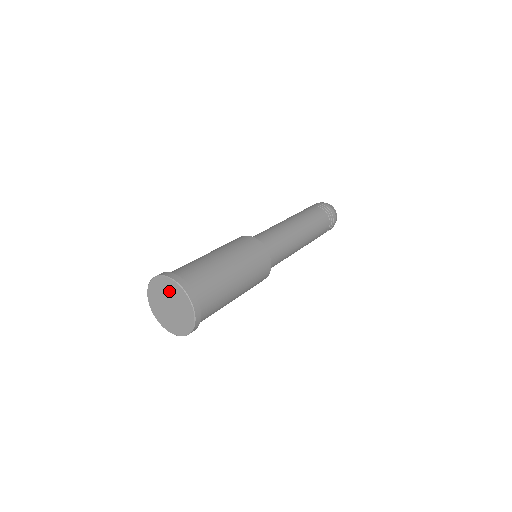
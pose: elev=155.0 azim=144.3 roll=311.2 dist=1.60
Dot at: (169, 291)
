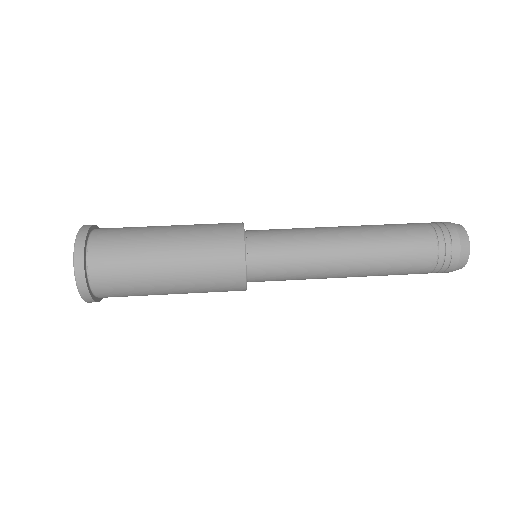
Dot at: occluded
